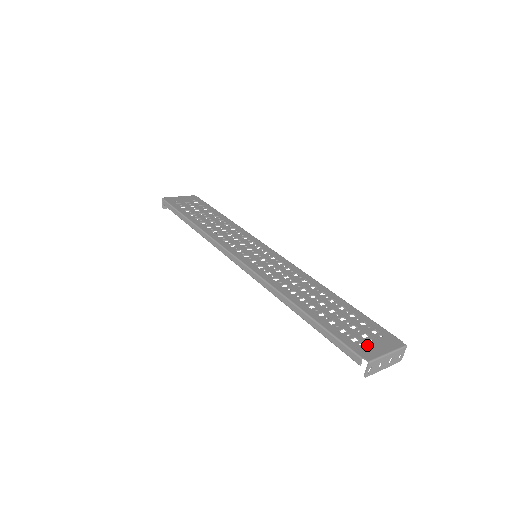
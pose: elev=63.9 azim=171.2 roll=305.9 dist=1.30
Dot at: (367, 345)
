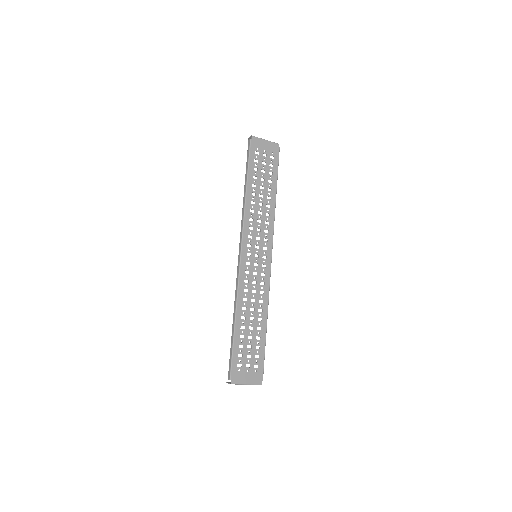
Dot at: (242, 373)
